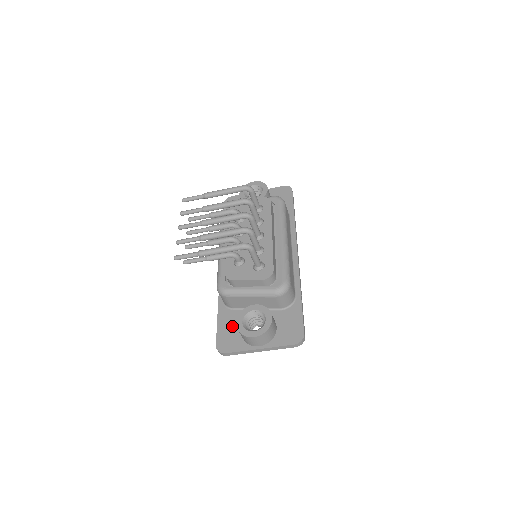
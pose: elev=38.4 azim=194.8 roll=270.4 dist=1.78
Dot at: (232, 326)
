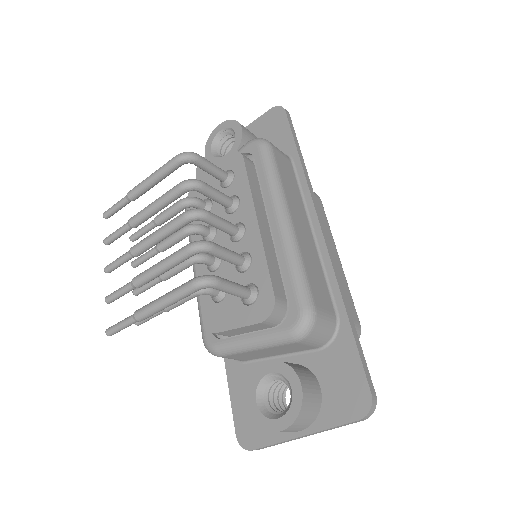
Dot at: occluded
